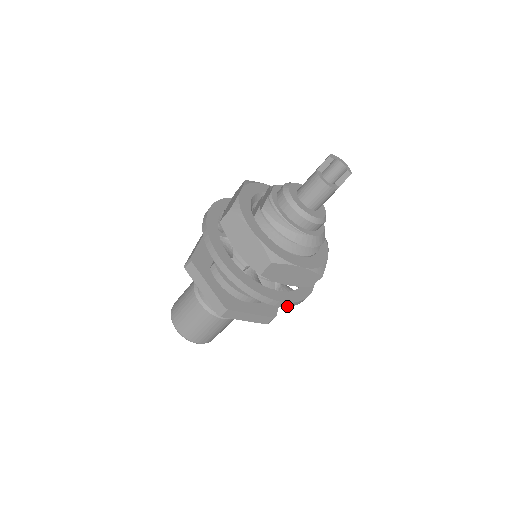
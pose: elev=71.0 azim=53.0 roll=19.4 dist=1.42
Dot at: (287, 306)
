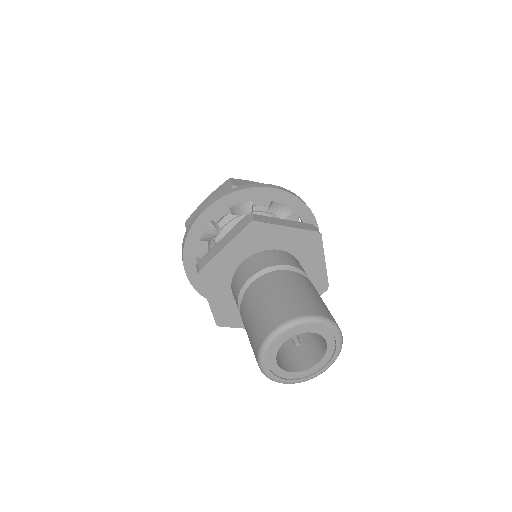
Dot at: (289, 193)
